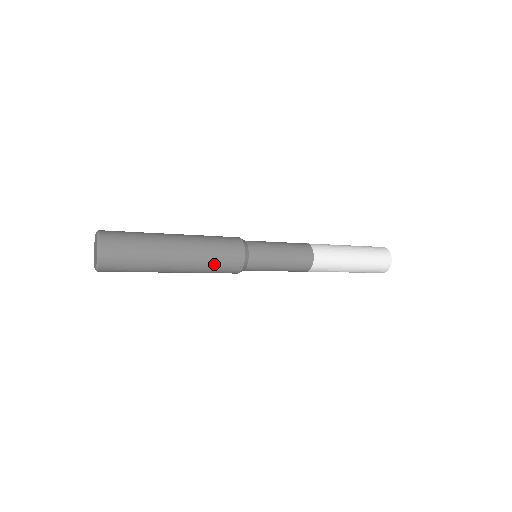
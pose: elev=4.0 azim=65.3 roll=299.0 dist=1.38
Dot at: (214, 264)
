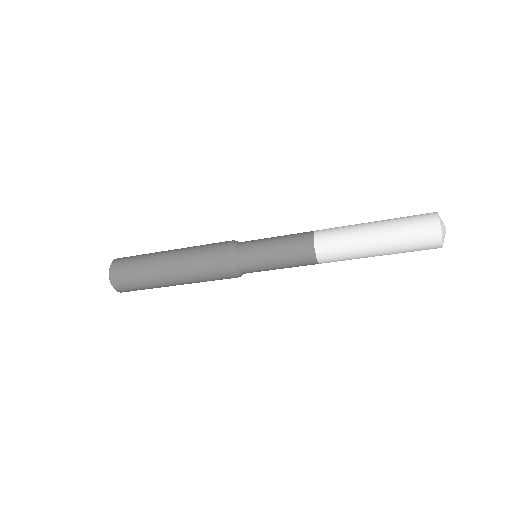
Dot at: (201, 250)
